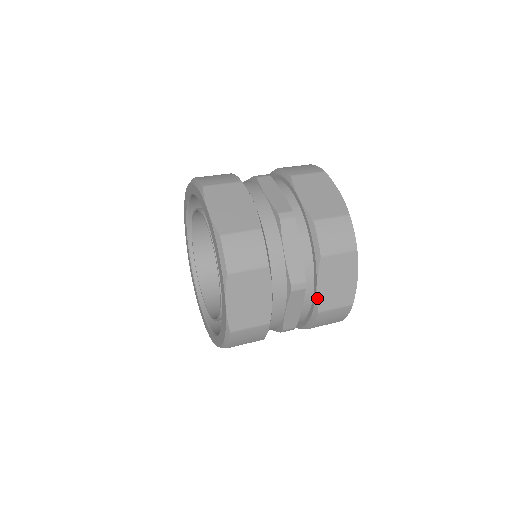
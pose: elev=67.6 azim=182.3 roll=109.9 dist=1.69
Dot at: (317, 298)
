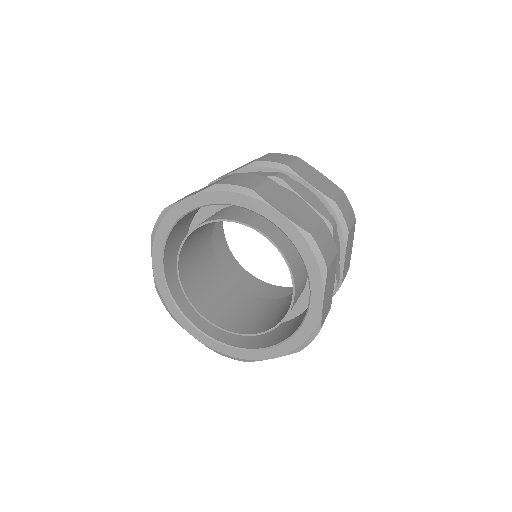
Dot at: occluded
